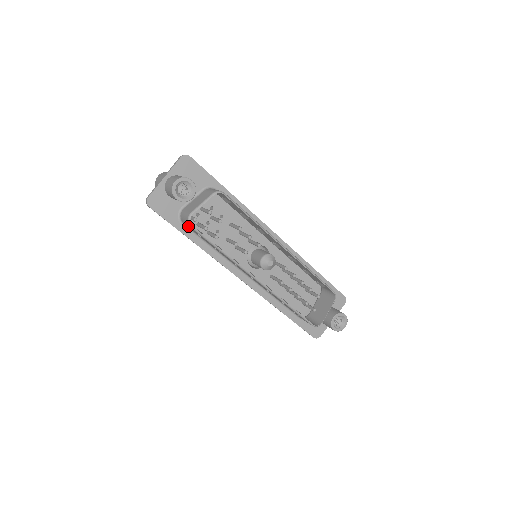
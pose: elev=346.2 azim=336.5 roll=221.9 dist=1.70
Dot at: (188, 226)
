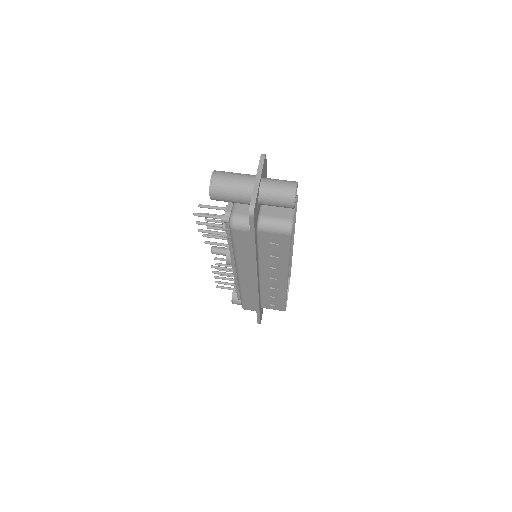
Dot at: (276, 234)
